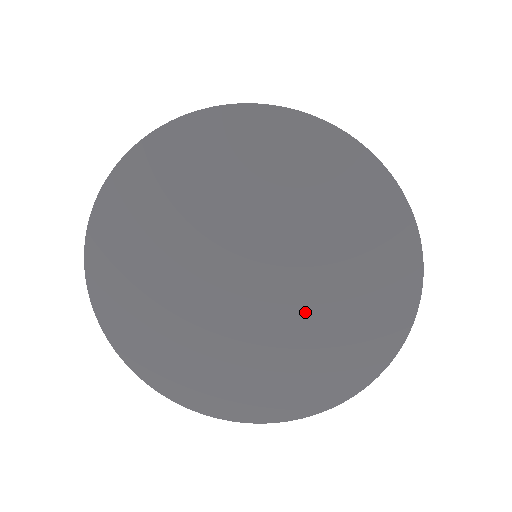
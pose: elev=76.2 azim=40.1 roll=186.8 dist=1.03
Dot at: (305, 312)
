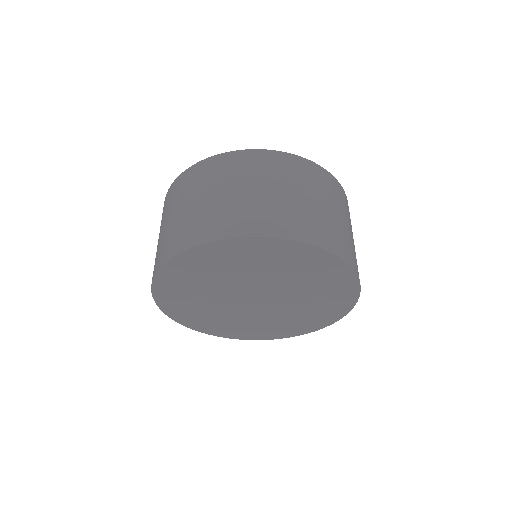
Dot at: (294, 292)
